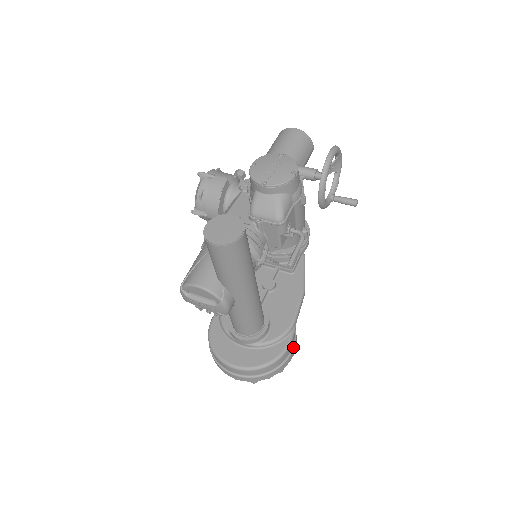
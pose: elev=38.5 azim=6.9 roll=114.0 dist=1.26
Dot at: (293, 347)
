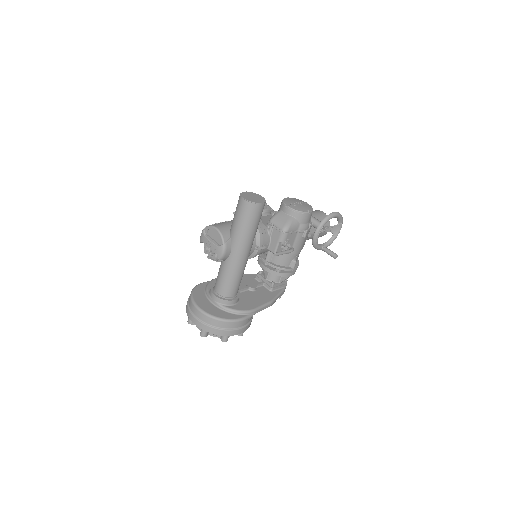
Dot at: (243, 327)
